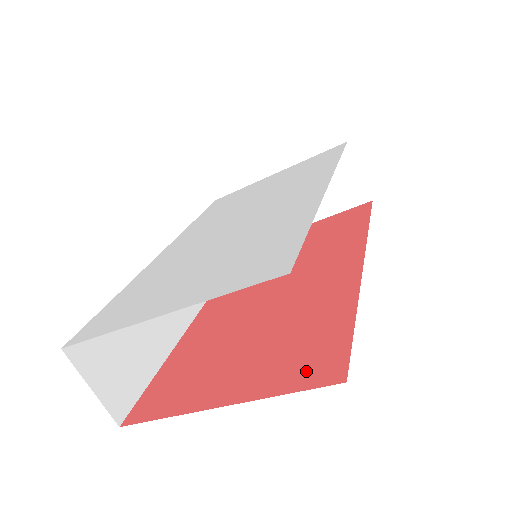
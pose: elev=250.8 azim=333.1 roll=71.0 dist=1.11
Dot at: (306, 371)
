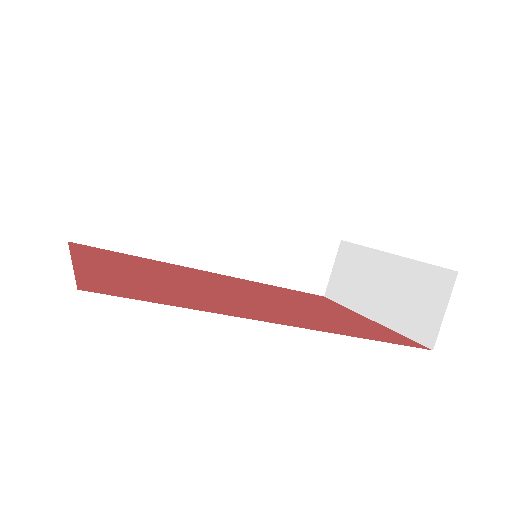
Dot at: (103, 283)
